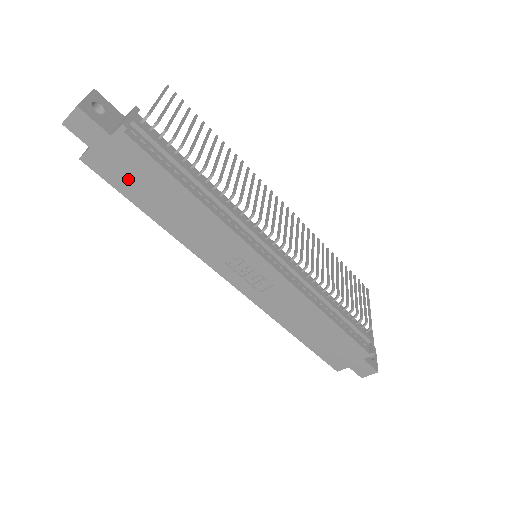
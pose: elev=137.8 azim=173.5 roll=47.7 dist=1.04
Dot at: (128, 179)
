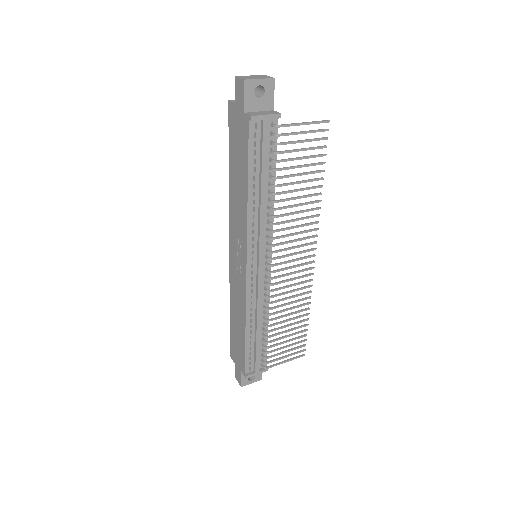
Dot at: (235, 140)
